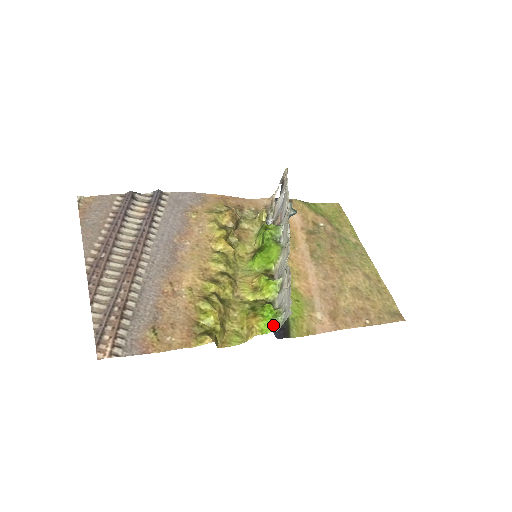
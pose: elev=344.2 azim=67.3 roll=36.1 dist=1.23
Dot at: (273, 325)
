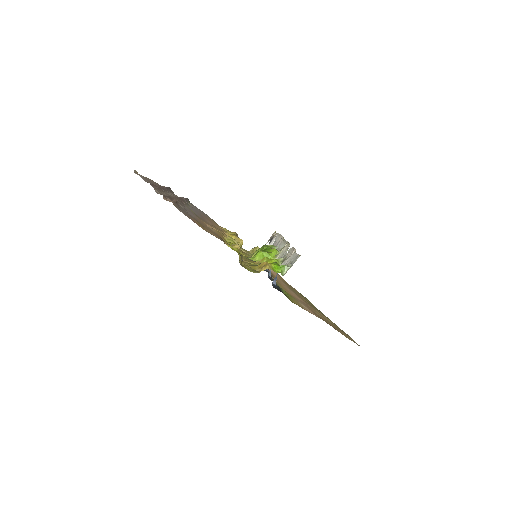
Dot at: (281, 269)
